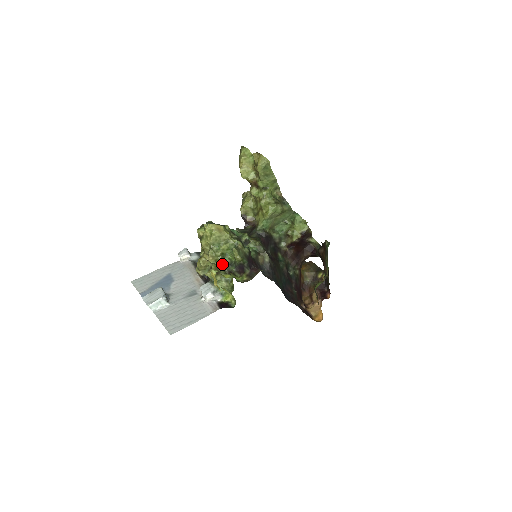
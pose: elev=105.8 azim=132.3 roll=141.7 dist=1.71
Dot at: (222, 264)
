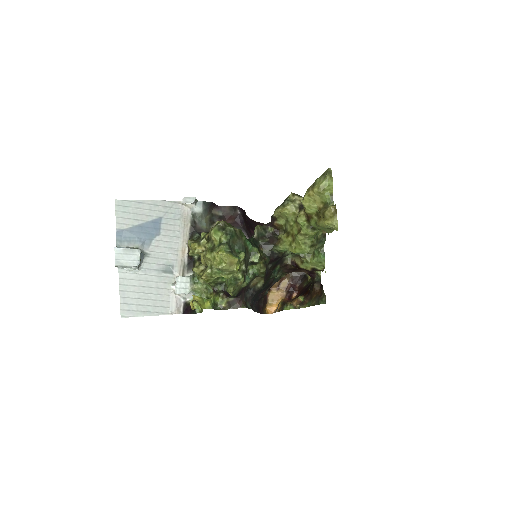
Dot at: (212, 282)
